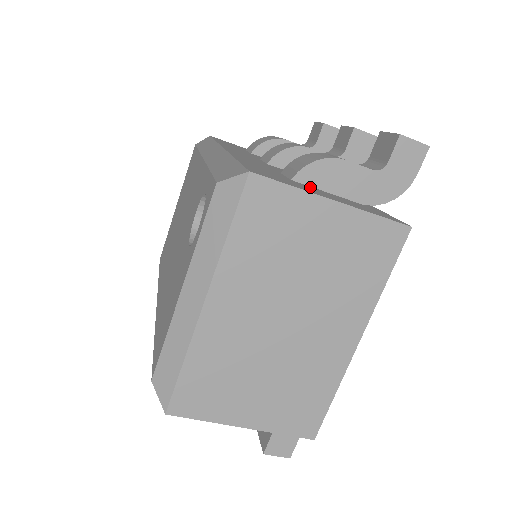
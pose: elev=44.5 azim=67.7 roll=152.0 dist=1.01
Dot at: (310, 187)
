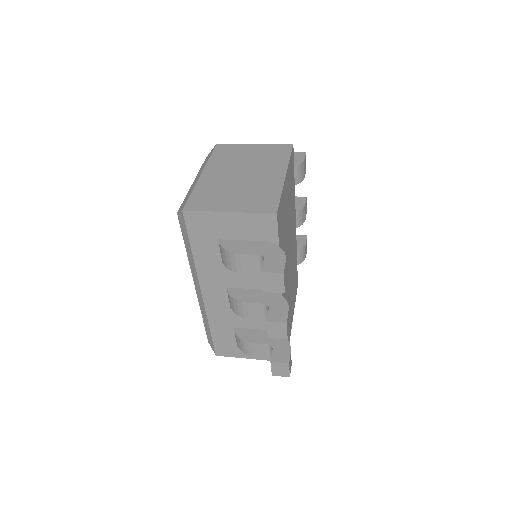
Dot at: occluded
